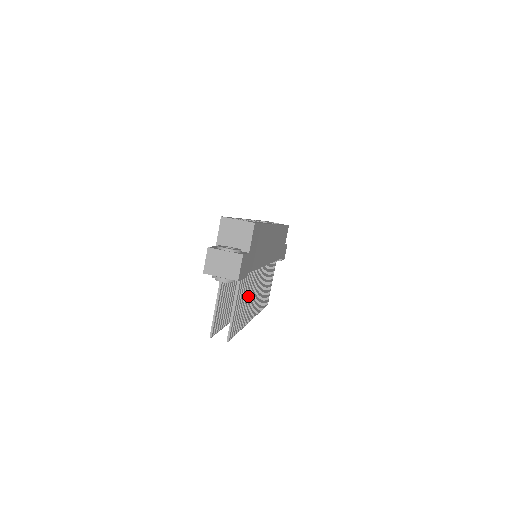
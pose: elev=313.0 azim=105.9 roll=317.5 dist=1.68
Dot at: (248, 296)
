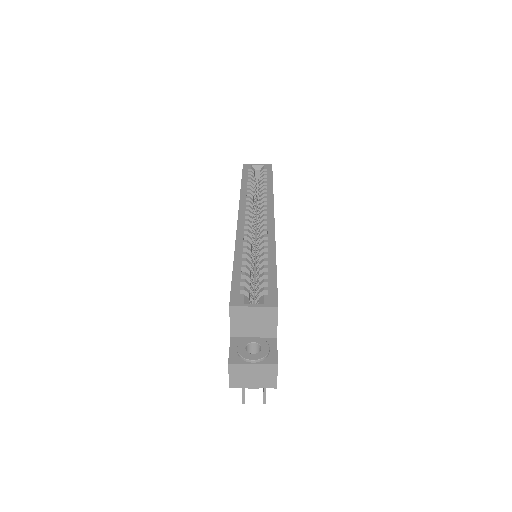
Dot at: occluded
